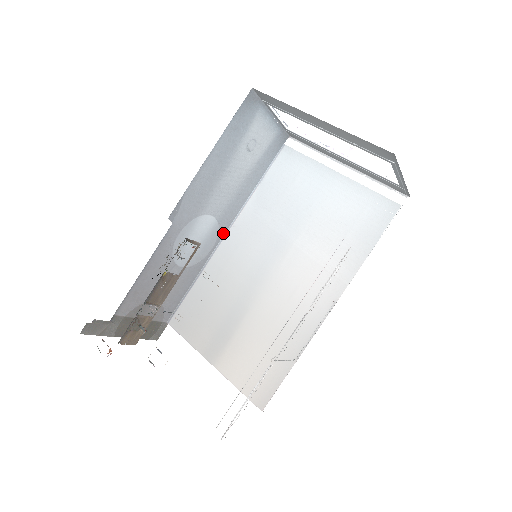
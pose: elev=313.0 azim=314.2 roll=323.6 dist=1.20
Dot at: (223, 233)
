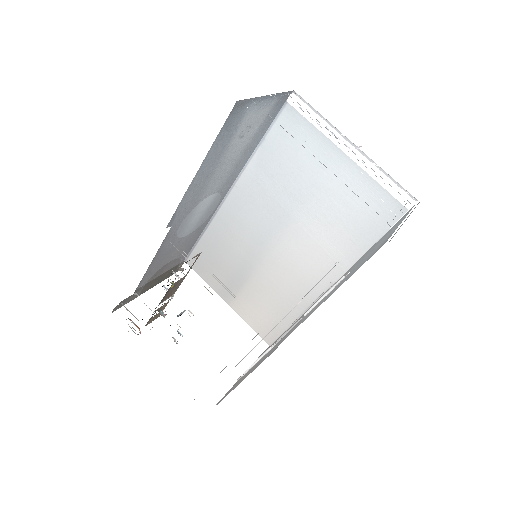
Dot at: (226, 193)
